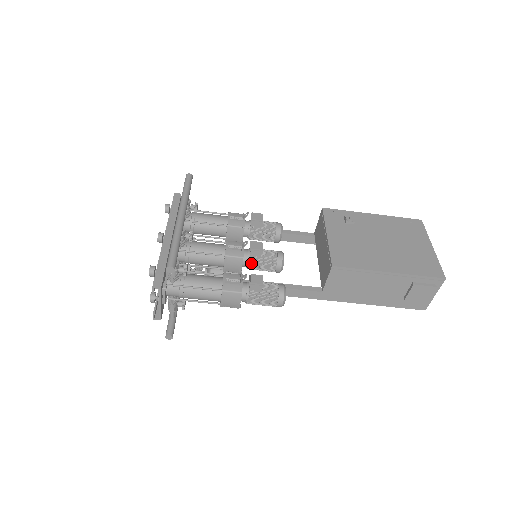
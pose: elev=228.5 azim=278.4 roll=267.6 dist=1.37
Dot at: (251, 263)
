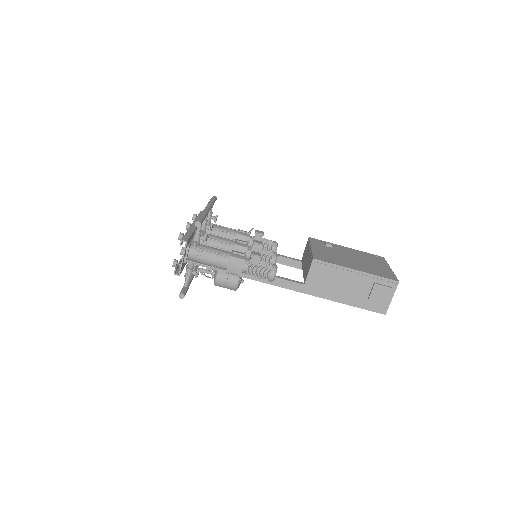
Dot at: occluded
